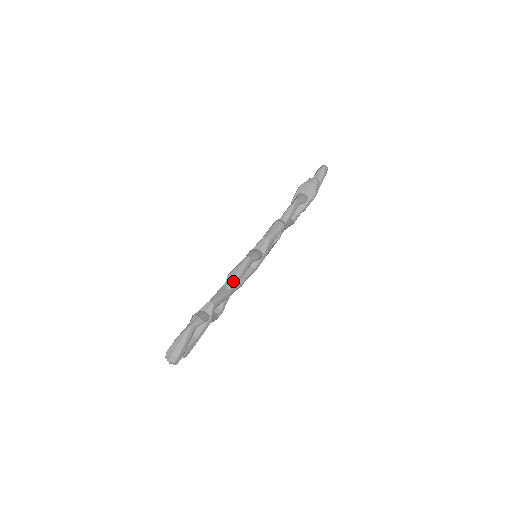
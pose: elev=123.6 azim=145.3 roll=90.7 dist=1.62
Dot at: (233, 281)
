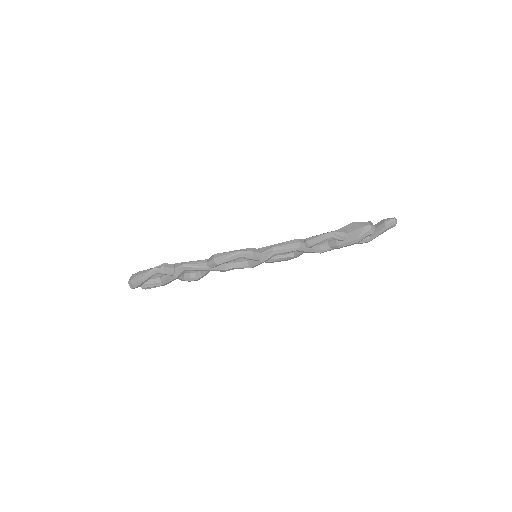
Dot at: (213, 261)
